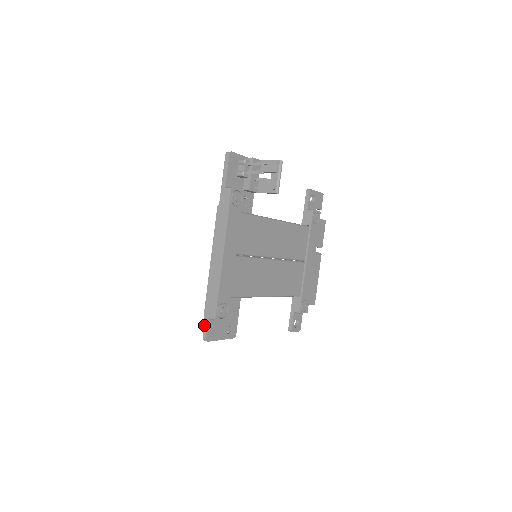
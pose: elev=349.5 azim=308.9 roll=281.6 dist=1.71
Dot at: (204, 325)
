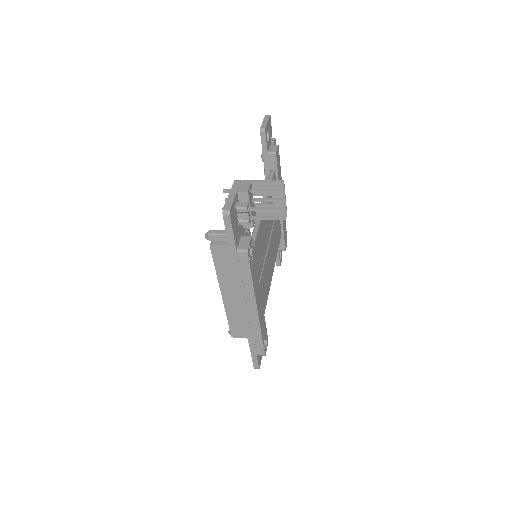
Dot at: (252, 360)
